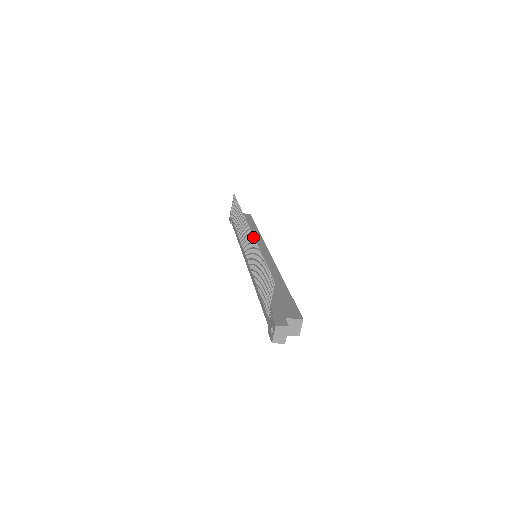
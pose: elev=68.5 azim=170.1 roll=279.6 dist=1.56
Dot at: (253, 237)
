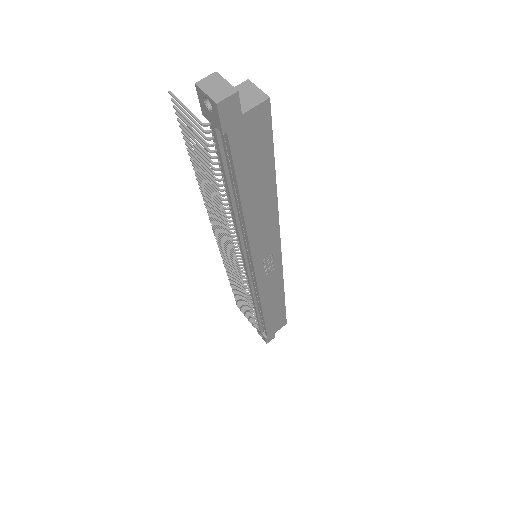
Dot at: occluded
